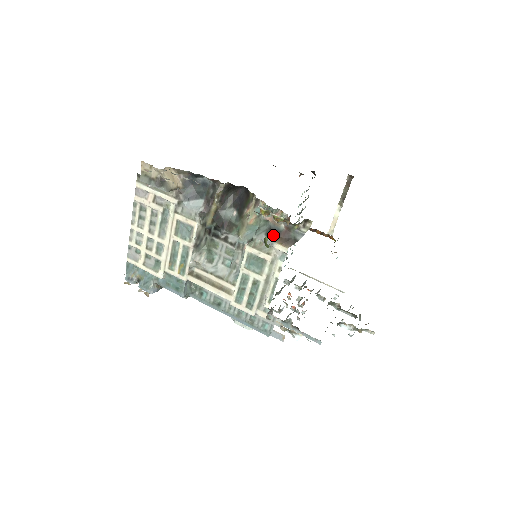
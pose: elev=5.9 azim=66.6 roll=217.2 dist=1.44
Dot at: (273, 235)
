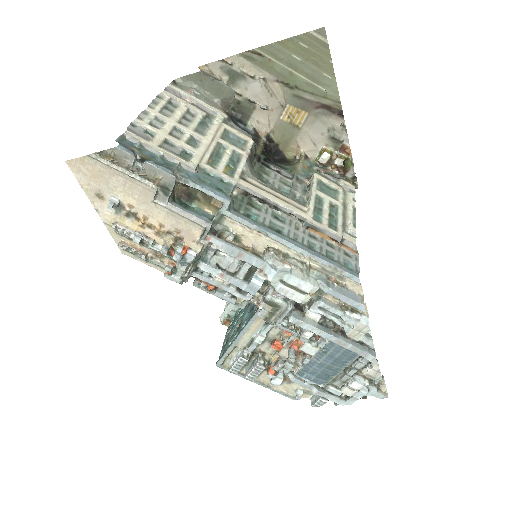
Dot at: (335, 177)
